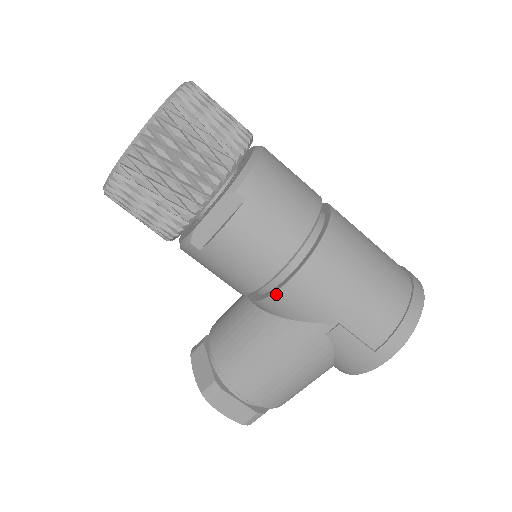
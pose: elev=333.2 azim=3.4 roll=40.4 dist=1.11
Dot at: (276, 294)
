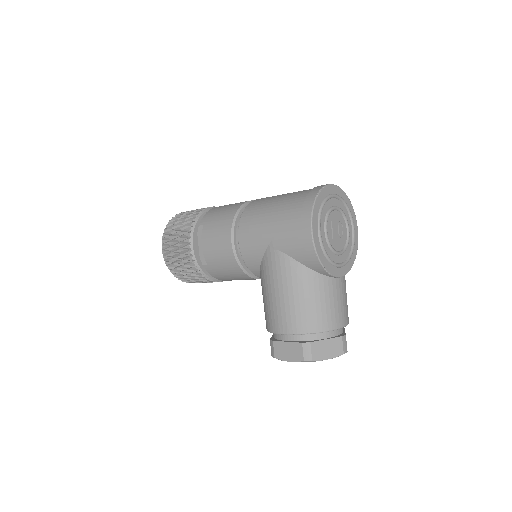
Dot at: (241, 253)
